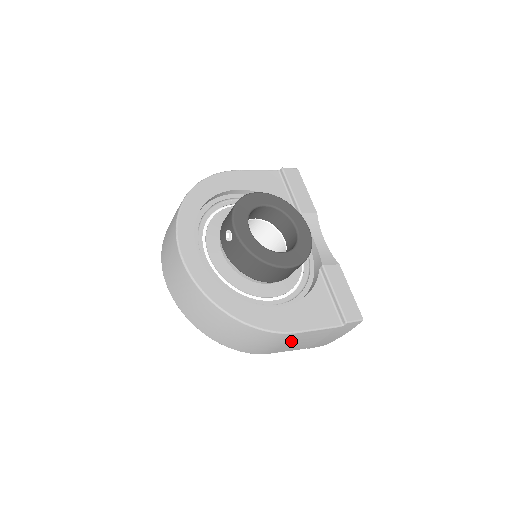
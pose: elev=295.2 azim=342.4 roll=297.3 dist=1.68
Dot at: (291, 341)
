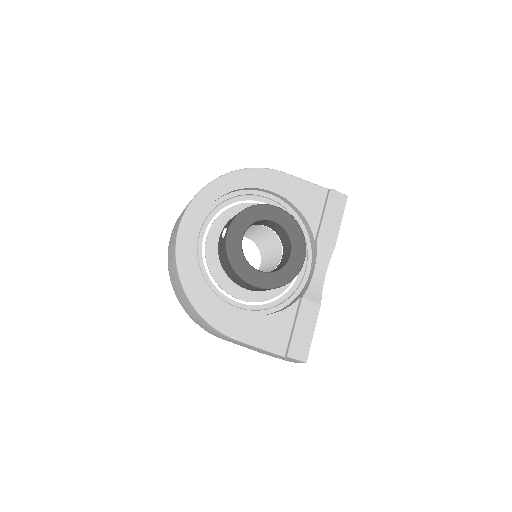
Dot at: (235, 342)
